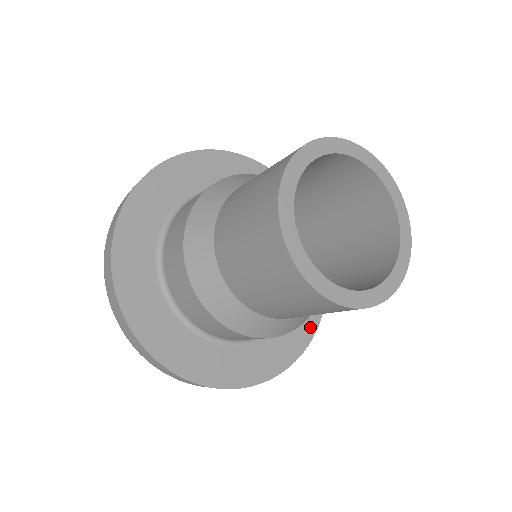
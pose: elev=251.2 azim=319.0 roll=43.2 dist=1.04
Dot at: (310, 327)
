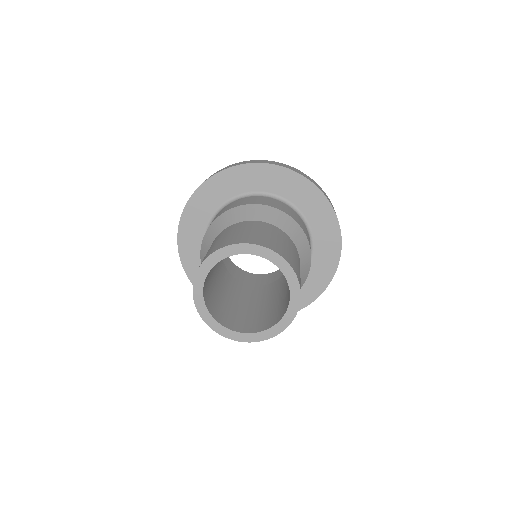
Dot at: (326, 278)
